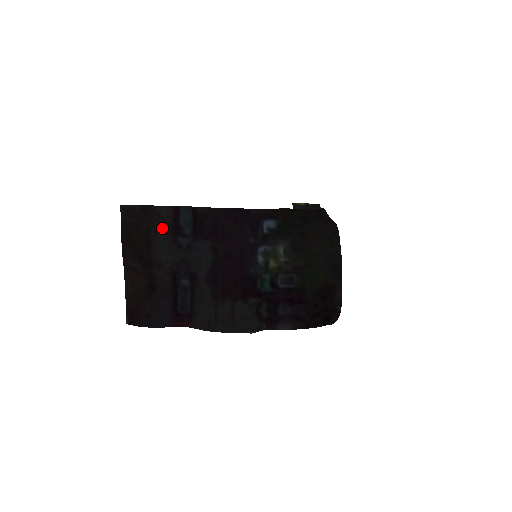
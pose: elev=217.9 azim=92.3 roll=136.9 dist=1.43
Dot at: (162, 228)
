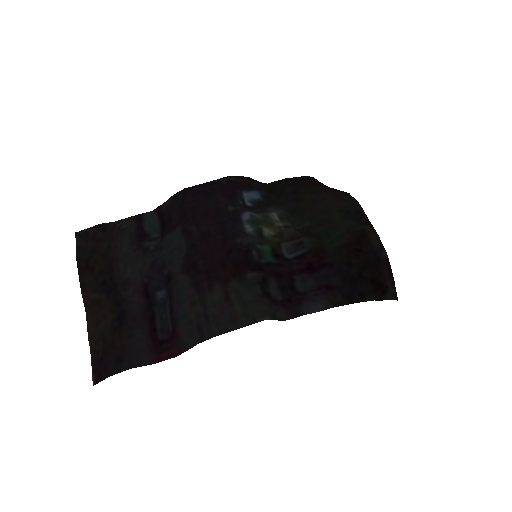
Dot at: (123, 239)
